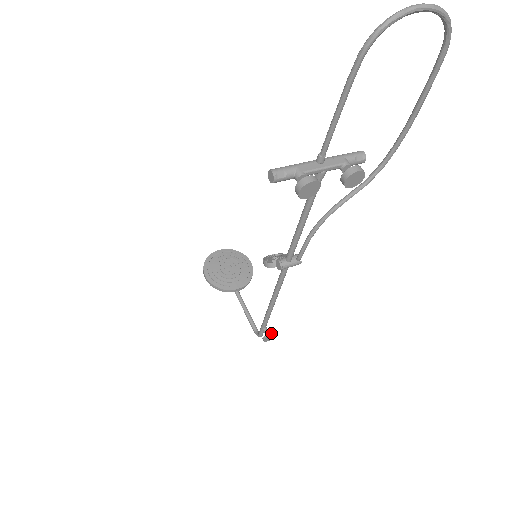
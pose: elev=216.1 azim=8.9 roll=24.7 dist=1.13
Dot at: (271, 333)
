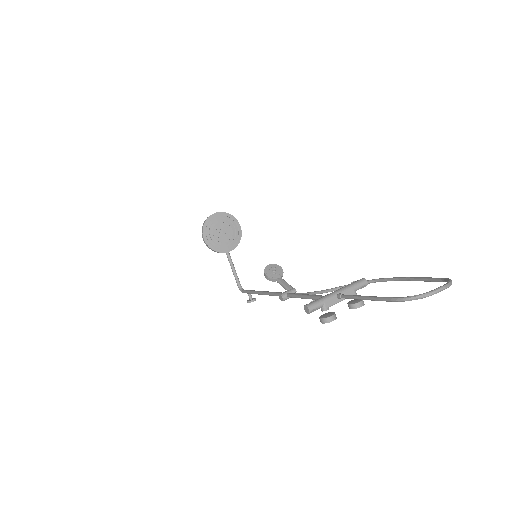
Dot at: (254, 300)
